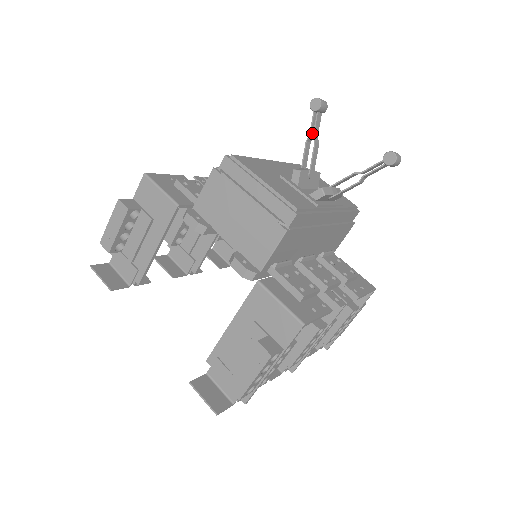
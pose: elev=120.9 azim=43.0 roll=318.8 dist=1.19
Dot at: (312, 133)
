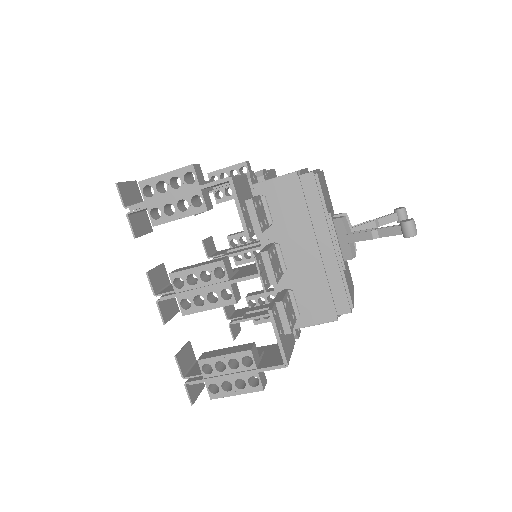
Dot at: (379, 221)
